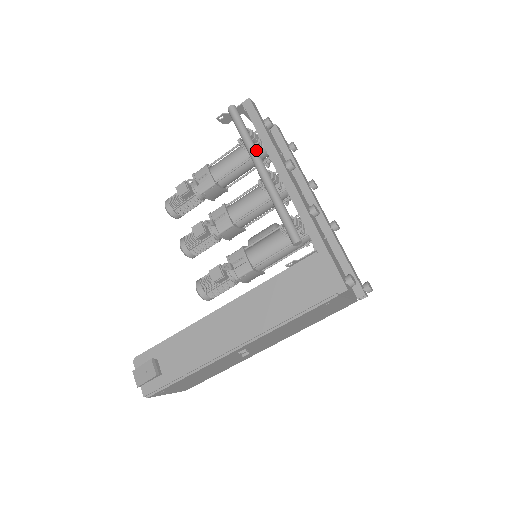
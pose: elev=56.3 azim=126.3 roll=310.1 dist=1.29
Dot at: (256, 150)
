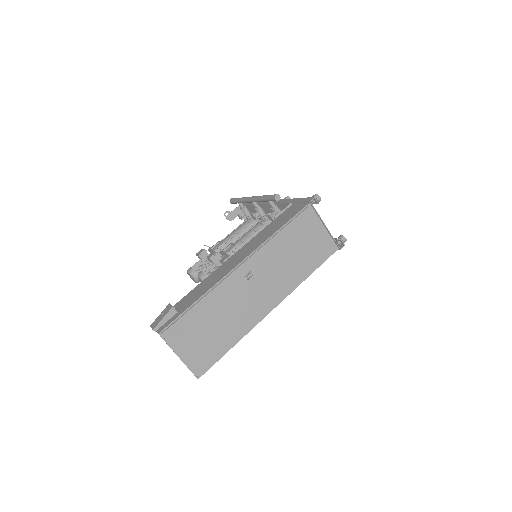
Dot at: occluded
